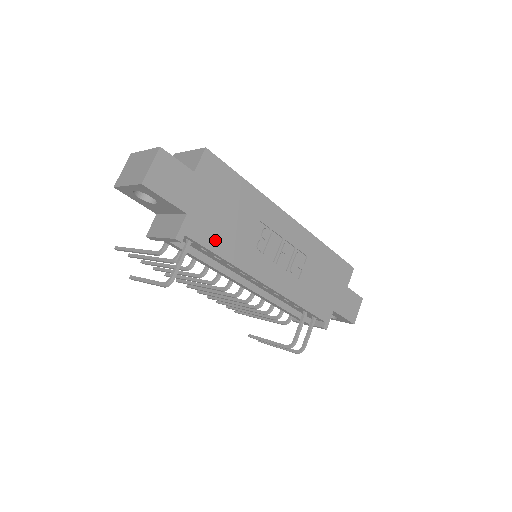
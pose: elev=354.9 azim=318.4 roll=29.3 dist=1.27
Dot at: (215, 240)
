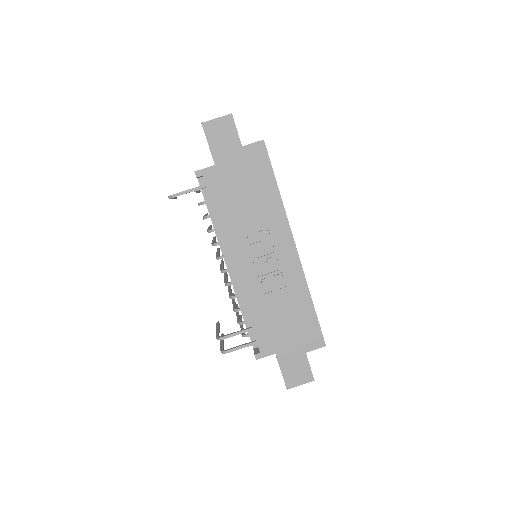
Dot at: (220, 199)
